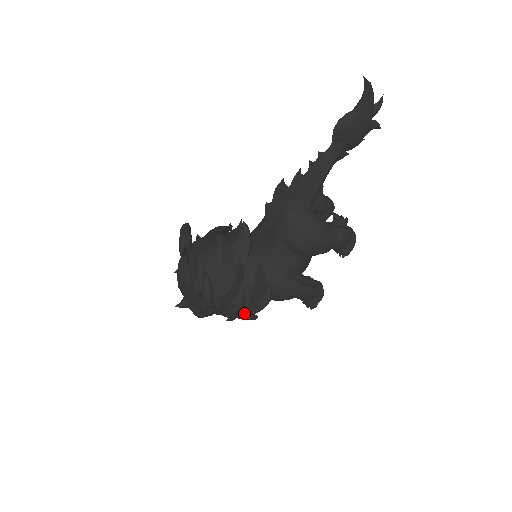
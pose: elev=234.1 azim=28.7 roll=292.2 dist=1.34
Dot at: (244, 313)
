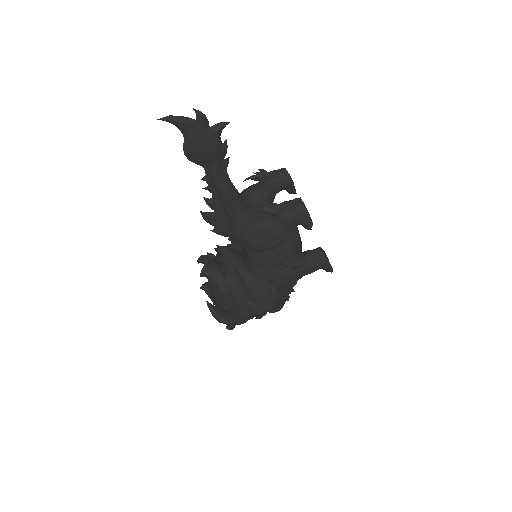
Dot at: (267, 310)
